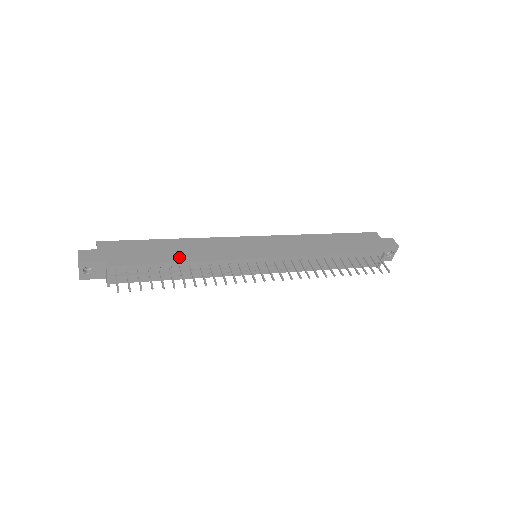
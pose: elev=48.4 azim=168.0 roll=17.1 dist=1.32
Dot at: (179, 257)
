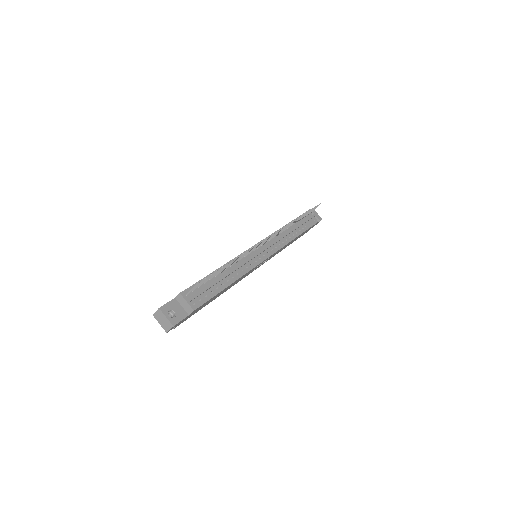
Dot at: occluded
